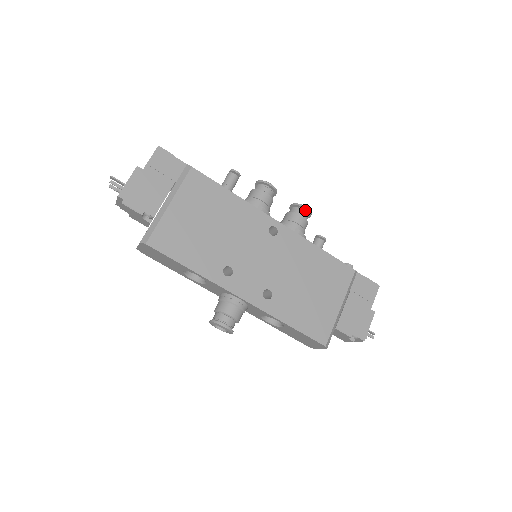
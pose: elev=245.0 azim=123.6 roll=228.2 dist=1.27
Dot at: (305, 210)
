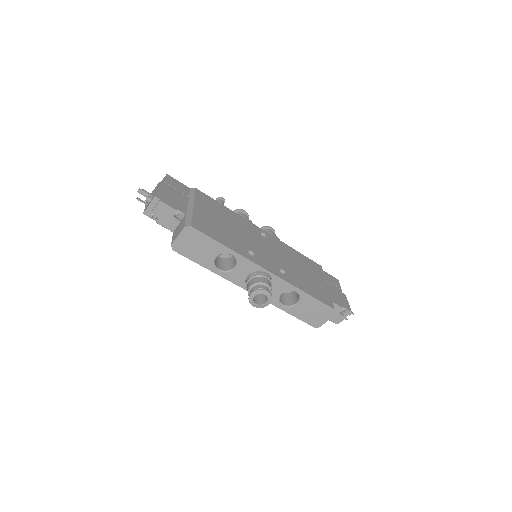
Dot at: occluded
